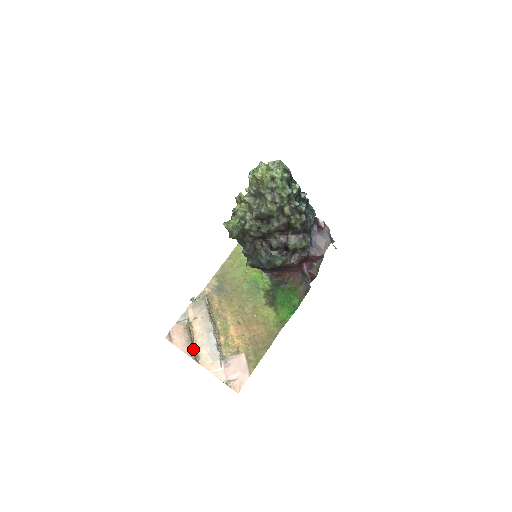
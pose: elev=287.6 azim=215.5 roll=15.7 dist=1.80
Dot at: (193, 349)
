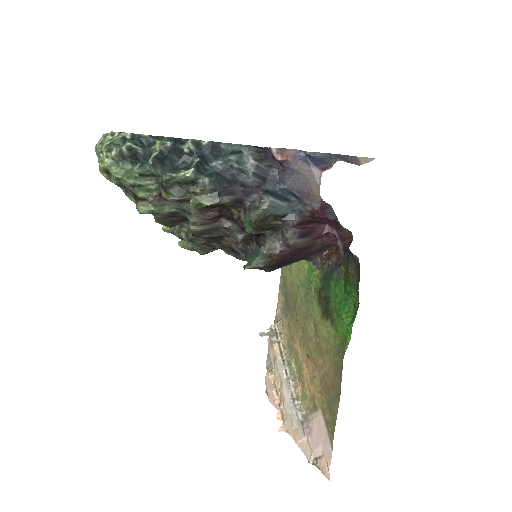
Dot at: occluded
